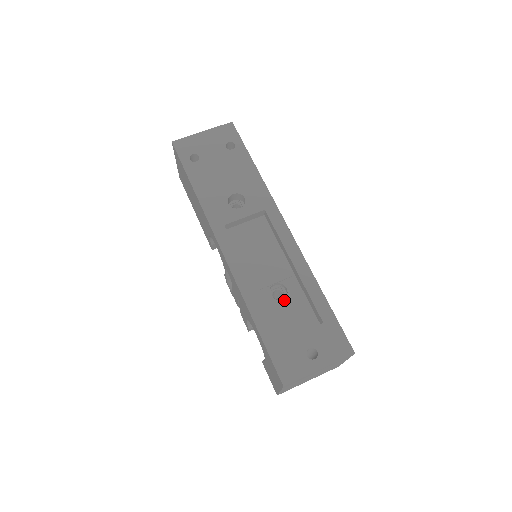
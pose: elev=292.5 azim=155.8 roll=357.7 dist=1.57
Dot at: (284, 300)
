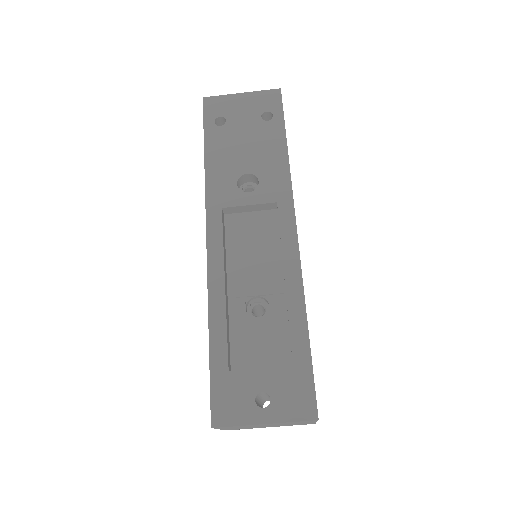
Dot at: (260, 320)
